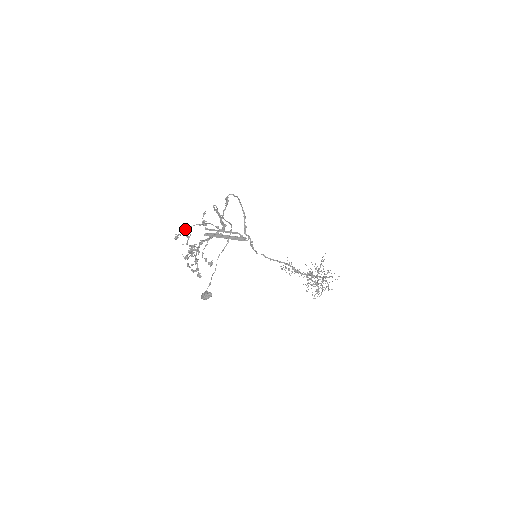
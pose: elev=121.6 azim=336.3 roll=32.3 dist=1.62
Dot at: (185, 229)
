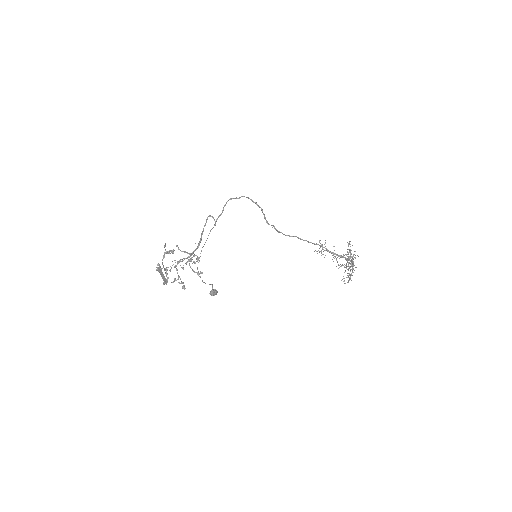
Dot at: occluded
